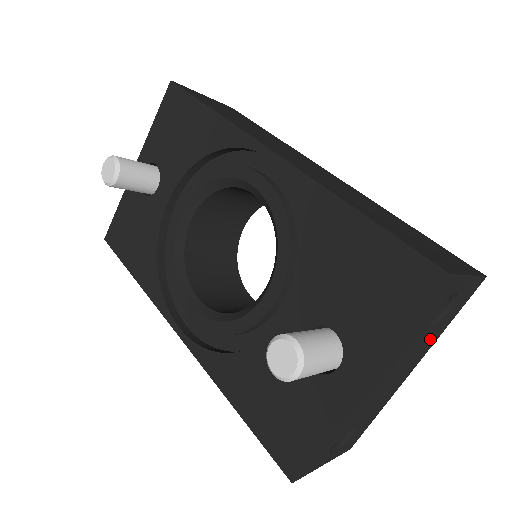
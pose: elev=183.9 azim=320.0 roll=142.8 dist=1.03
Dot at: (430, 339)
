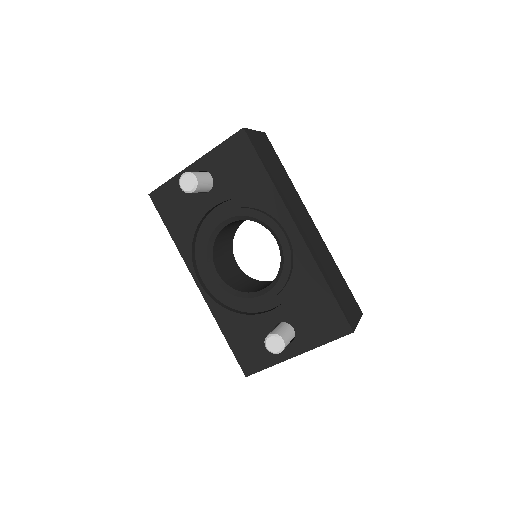
Dot at: occluded
